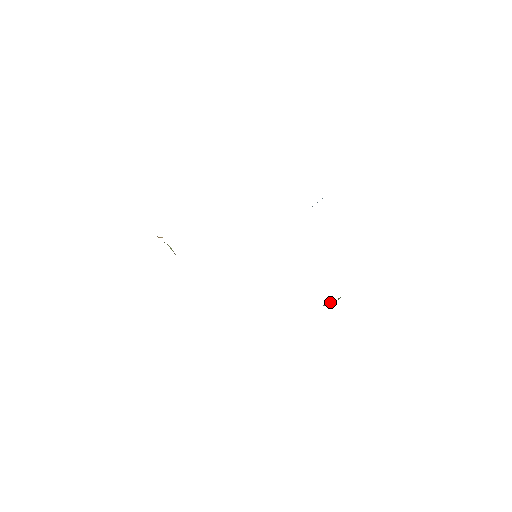
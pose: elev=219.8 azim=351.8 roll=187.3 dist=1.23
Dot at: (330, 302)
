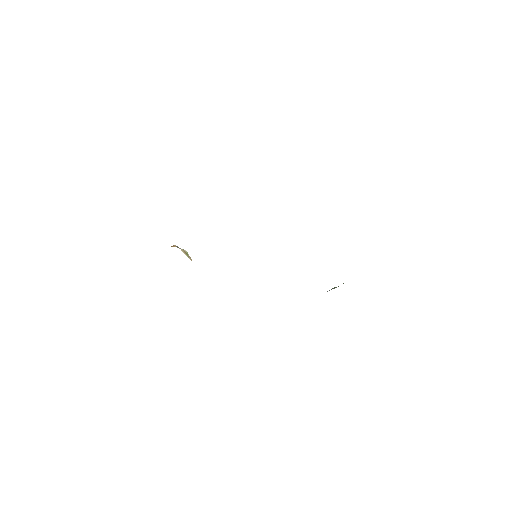
Dot at: (334, 288)
